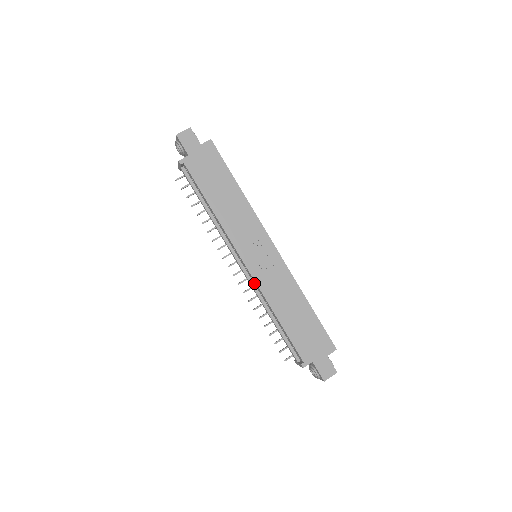
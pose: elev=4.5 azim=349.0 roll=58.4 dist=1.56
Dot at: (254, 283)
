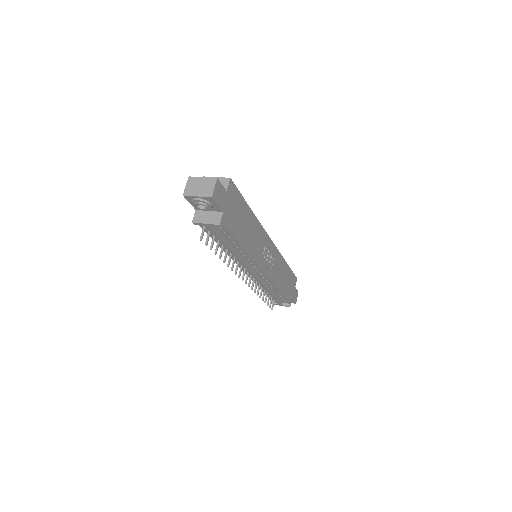
Dot at: (263, 279)
